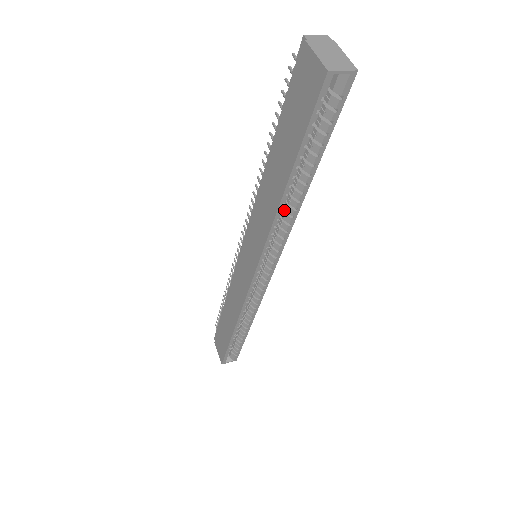
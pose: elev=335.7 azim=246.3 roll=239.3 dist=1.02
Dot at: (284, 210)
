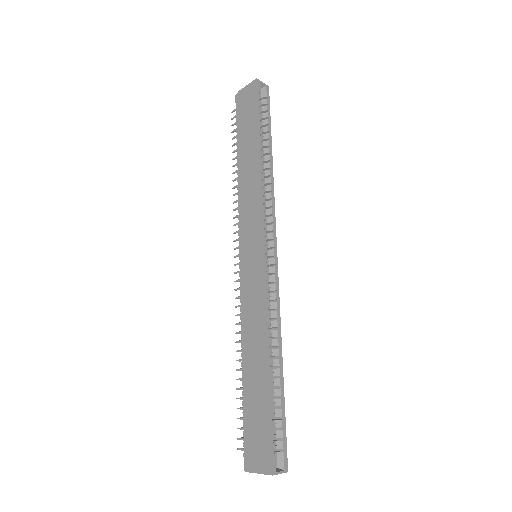
Dot at: occluded
